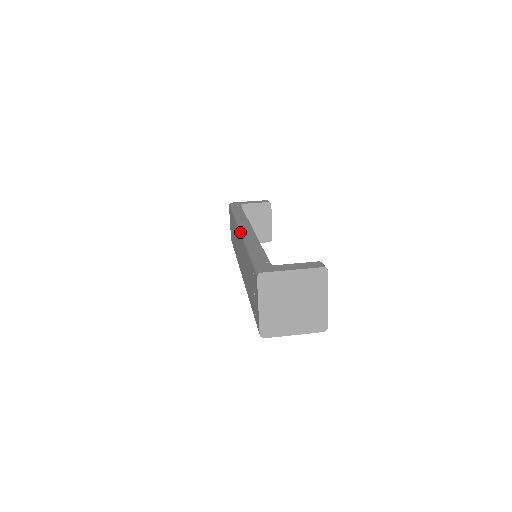
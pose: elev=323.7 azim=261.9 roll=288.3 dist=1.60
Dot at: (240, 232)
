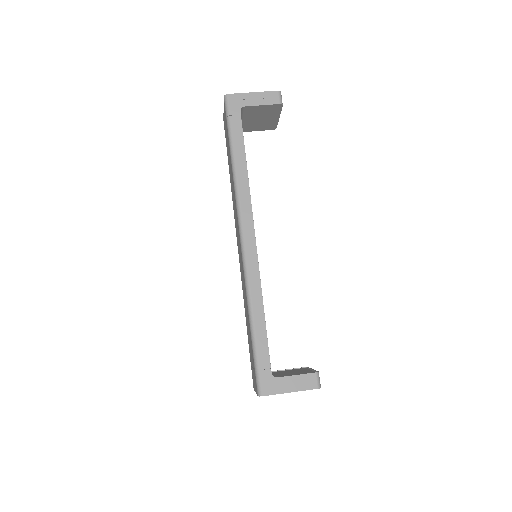
Dot at: (241, 249)
